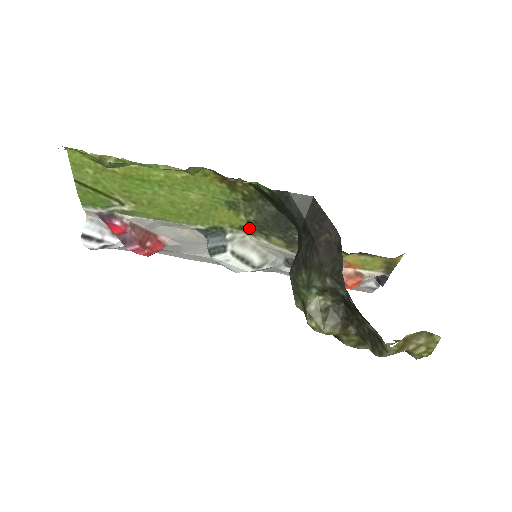
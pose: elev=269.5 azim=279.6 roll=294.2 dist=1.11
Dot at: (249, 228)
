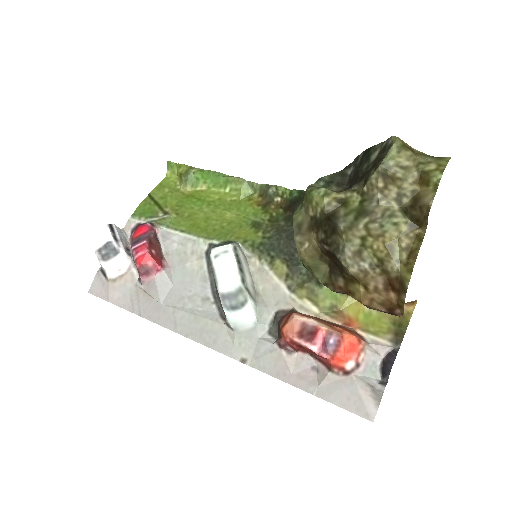
Dot at: (260, 247)
